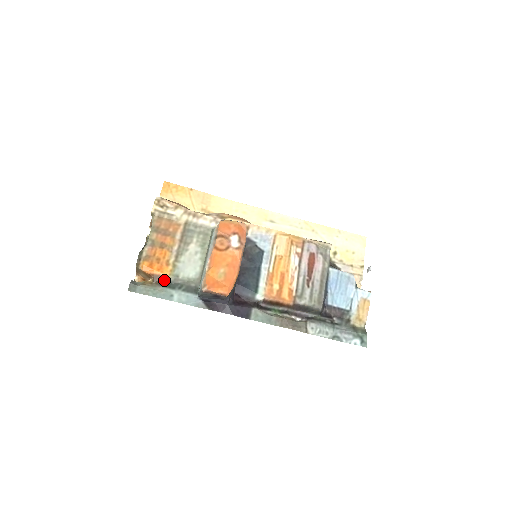
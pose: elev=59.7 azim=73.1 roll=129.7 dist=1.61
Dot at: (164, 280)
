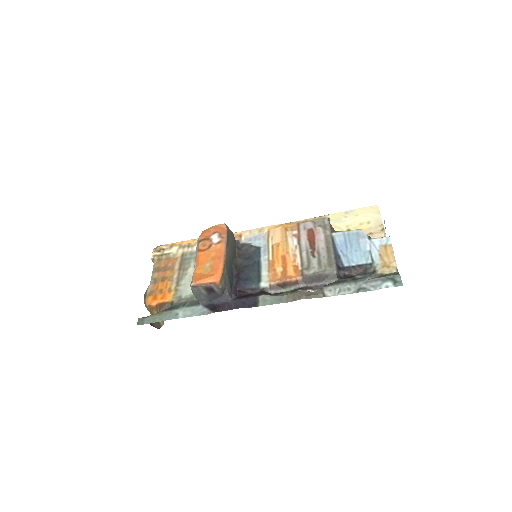
Dot at: (169, 305)
